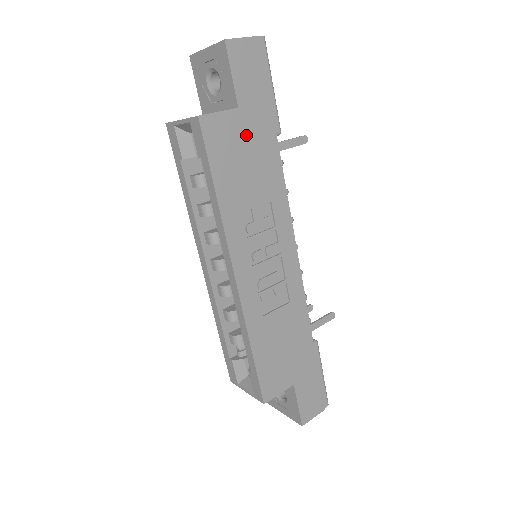
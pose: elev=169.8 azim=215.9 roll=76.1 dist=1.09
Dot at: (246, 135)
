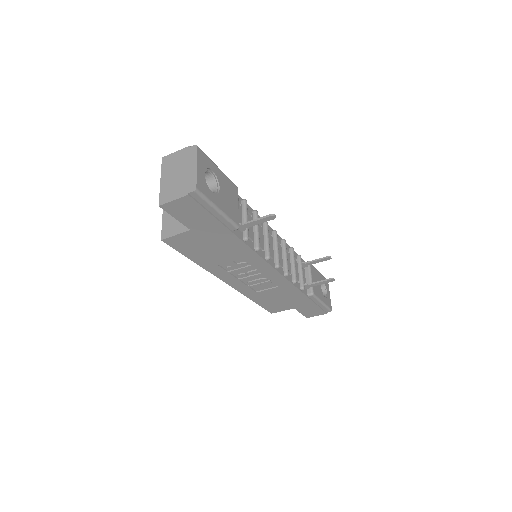
Dot at: (204, 238)
